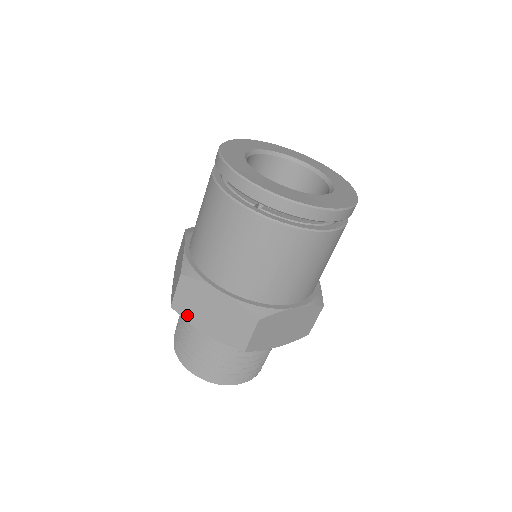
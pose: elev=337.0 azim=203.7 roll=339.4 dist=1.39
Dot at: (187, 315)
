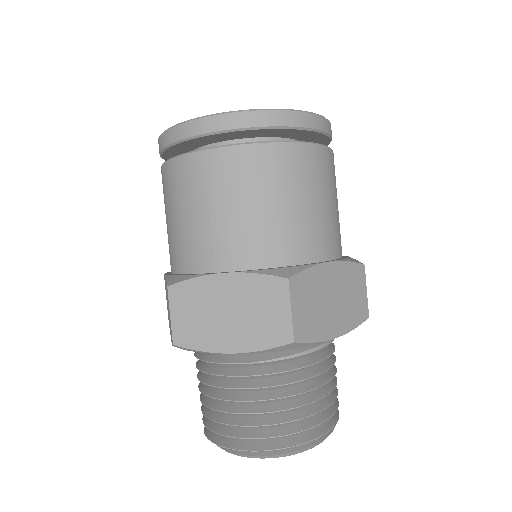
Dot at: (169, 326)
